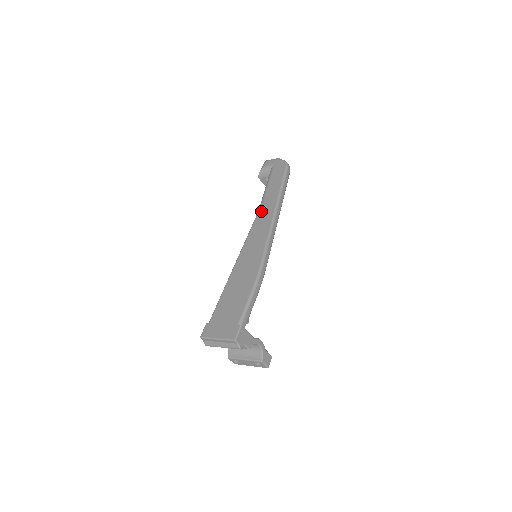
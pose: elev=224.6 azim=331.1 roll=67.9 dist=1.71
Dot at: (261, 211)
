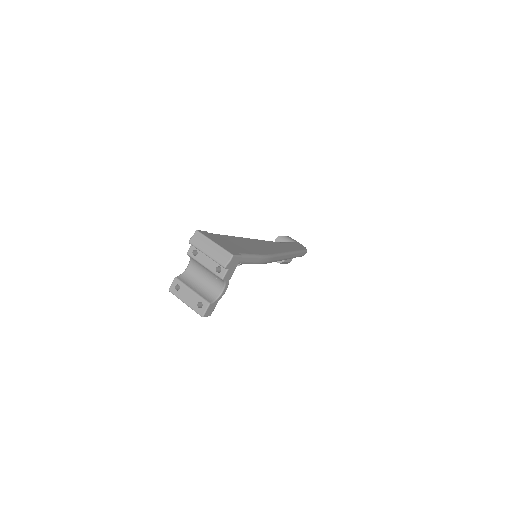
Dot at: (280, 243)
